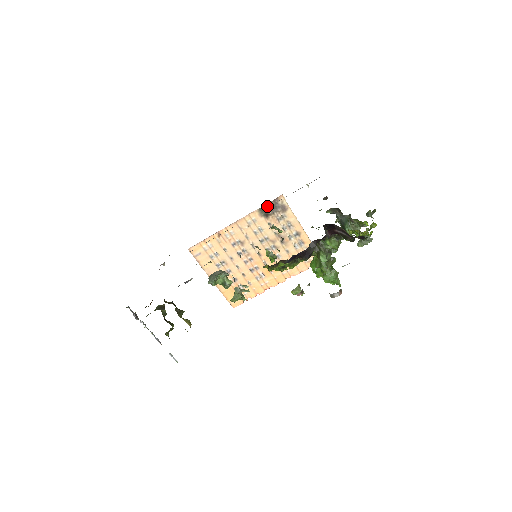
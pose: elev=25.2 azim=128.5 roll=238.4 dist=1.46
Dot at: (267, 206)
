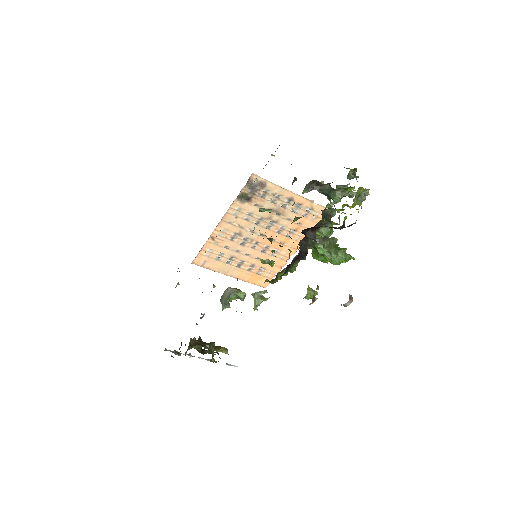
Dot at: (243, 191)
